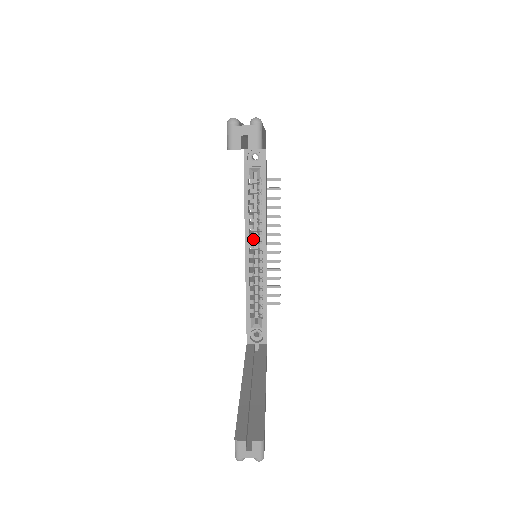
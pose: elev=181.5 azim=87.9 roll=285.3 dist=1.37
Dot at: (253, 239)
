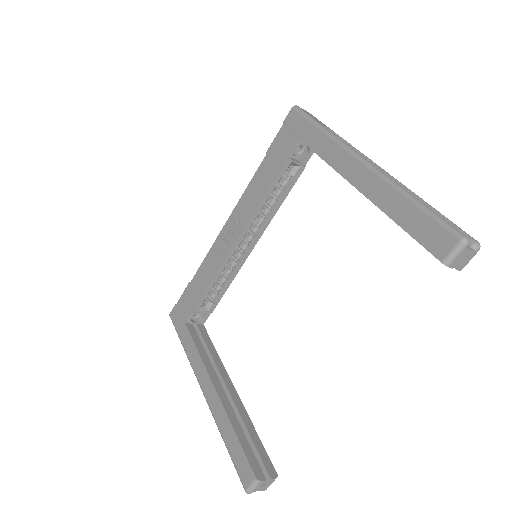
Dot at: occluded
